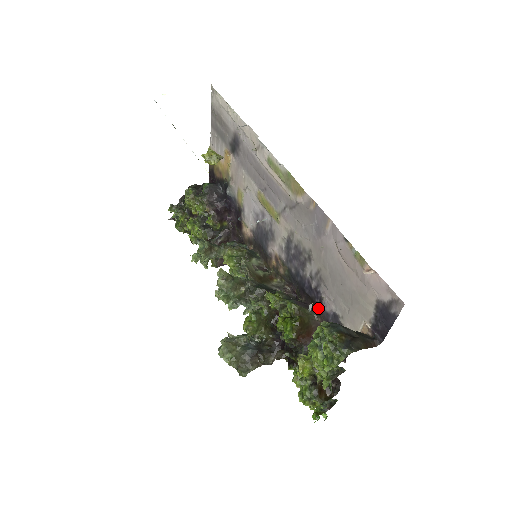
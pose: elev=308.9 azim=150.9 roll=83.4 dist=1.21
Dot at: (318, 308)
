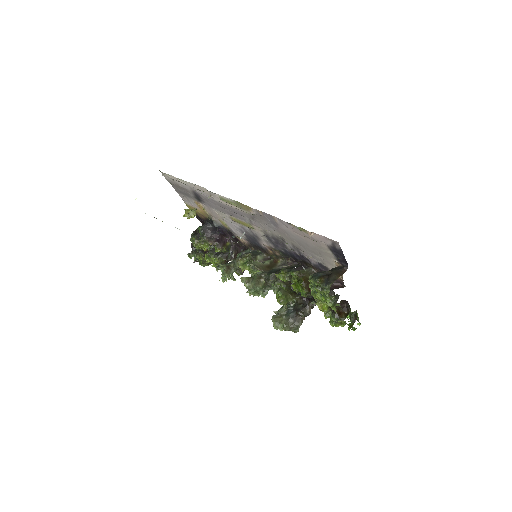
Dot at: (310, 265)
